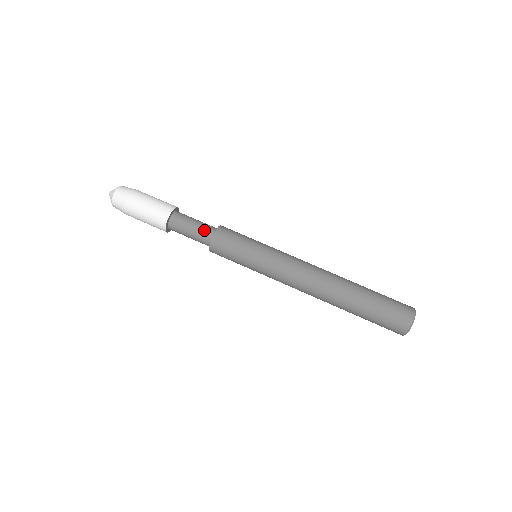
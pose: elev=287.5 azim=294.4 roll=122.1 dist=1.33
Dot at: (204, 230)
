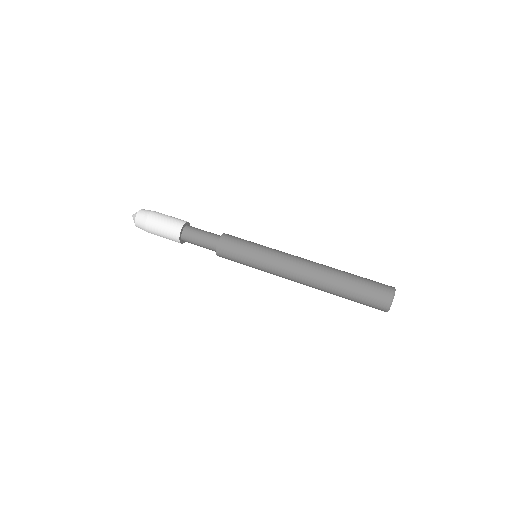
Dot at: (213, 235)
